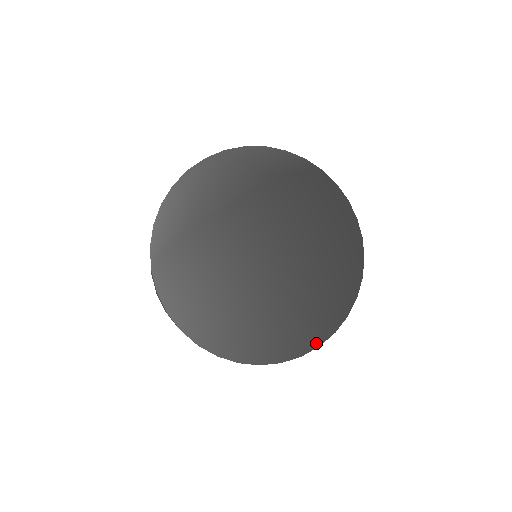
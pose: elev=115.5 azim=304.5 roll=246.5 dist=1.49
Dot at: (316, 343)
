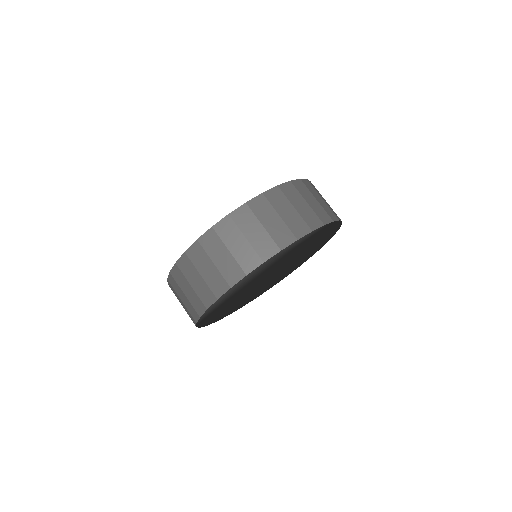
Dot at: occluded
